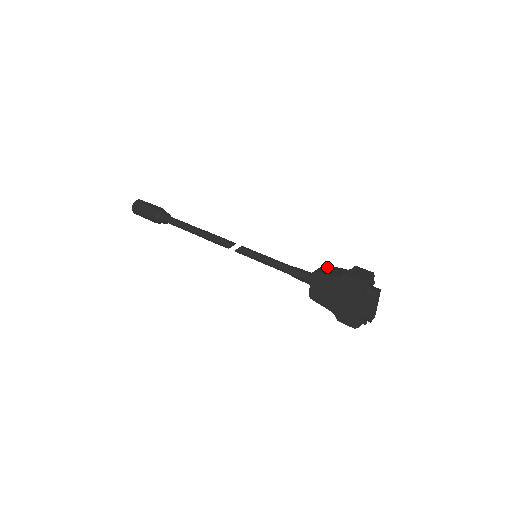
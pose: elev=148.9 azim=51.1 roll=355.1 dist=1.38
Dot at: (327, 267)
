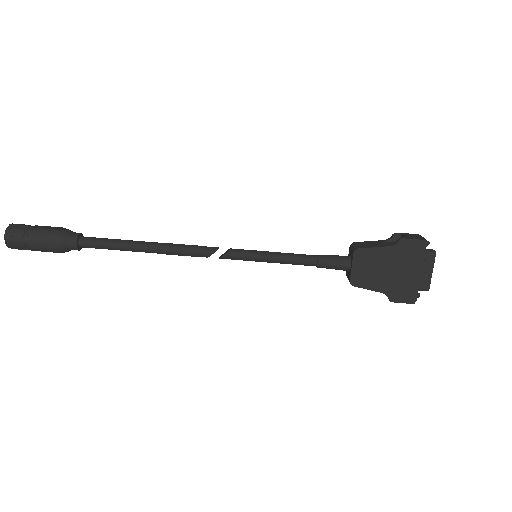
Dot at: (362, 243)
